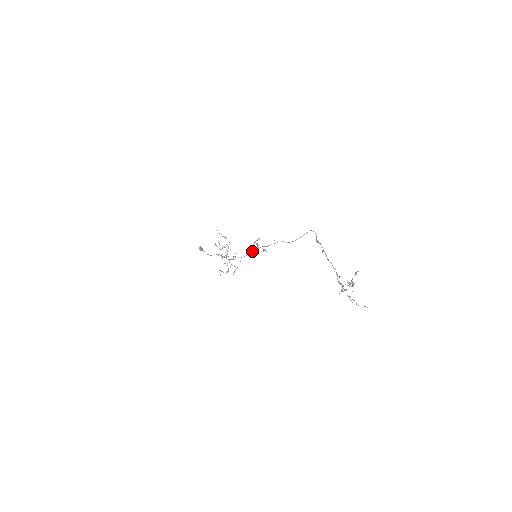
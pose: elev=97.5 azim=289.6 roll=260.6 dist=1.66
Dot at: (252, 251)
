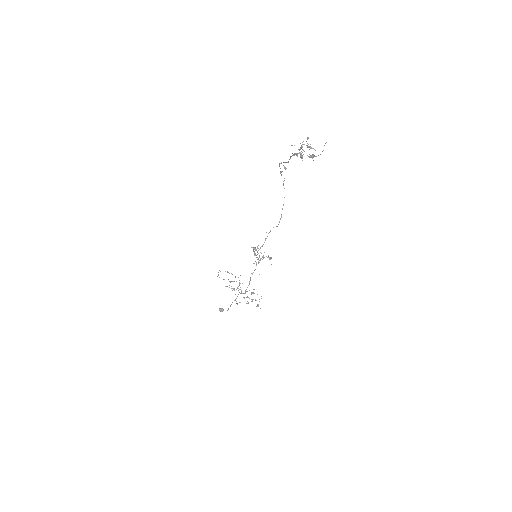
Dot at: (256, 262)
